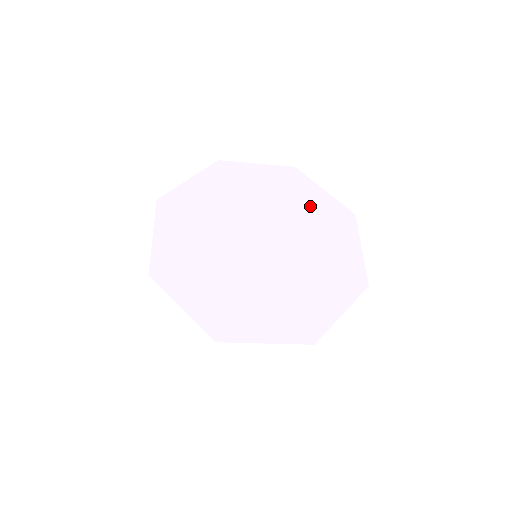
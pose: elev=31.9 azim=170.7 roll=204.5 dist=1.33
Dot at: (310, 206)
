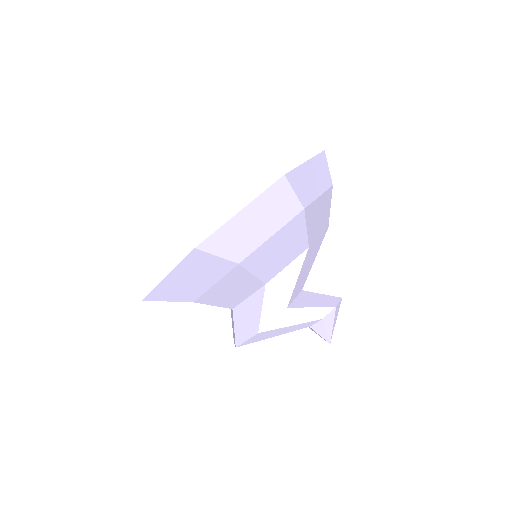
Dot at: occluded
